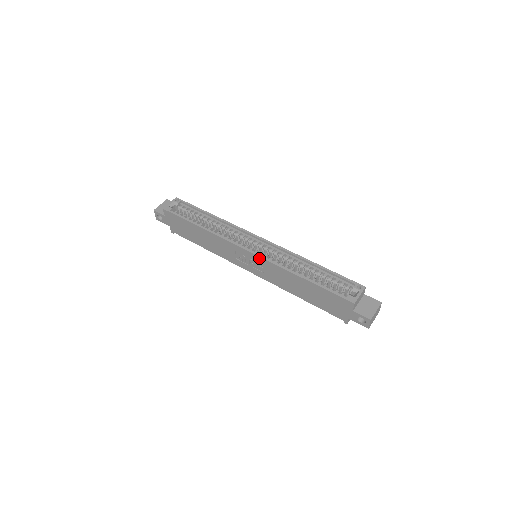
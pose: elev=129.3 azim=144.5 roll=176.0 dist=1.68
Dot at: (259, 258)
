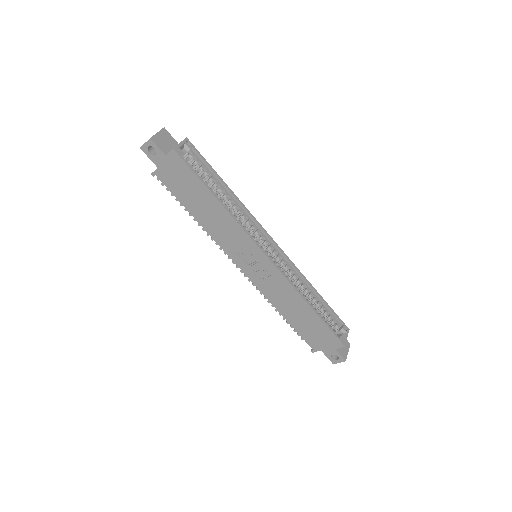
Dot at: (275, 269)
